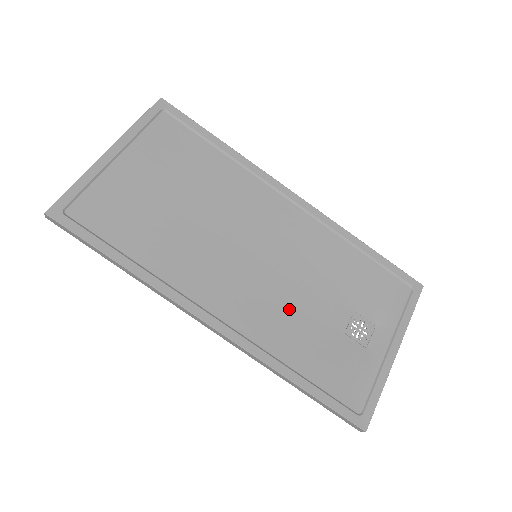
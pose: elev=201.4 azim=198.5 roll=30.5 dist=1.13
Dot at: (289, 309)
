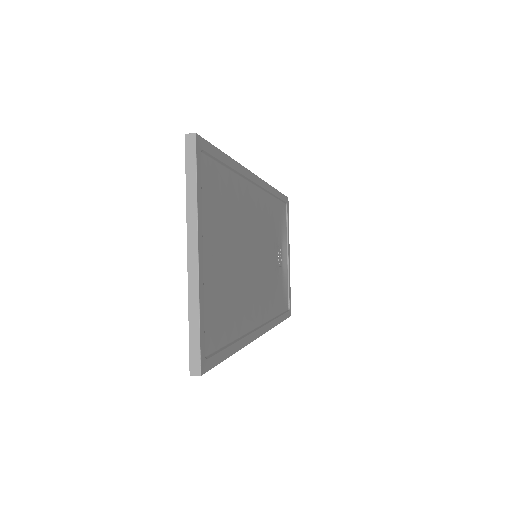
Dot at: (269, 279)
